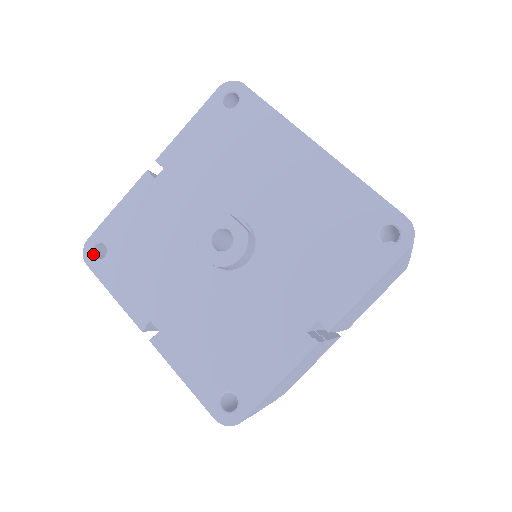
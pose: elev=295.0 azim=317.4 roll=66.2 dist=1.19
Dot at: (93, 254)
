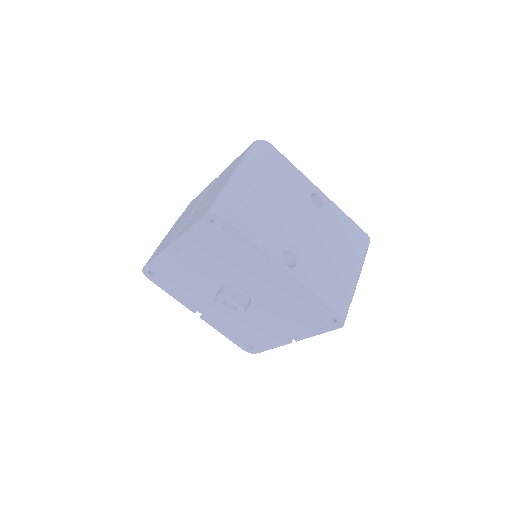
Dot at: (150, 275)
